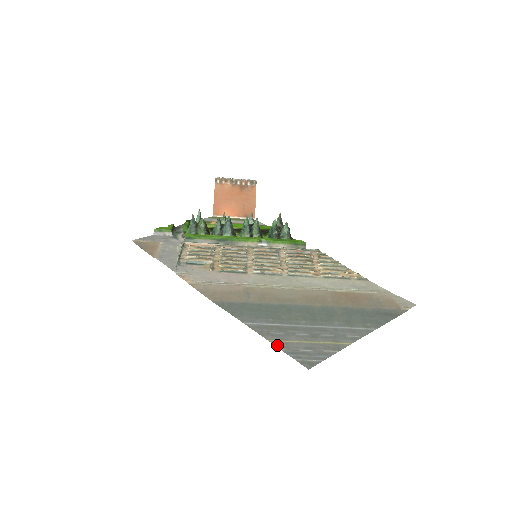
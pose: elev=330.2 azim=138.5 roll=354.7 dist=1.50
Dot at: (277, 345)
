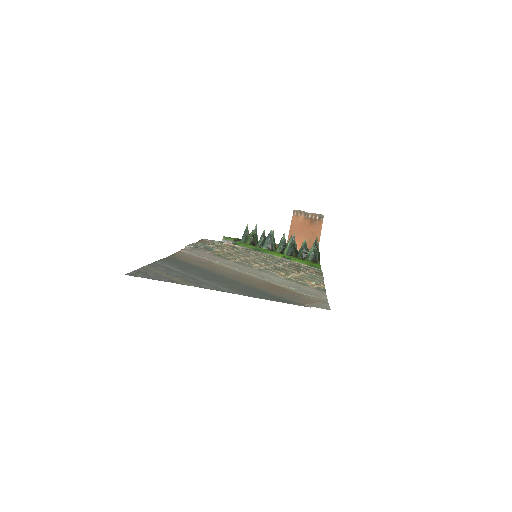
Dot at: (143, 268)
